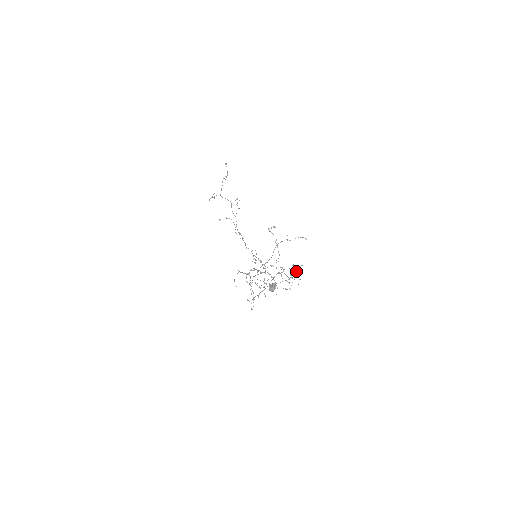
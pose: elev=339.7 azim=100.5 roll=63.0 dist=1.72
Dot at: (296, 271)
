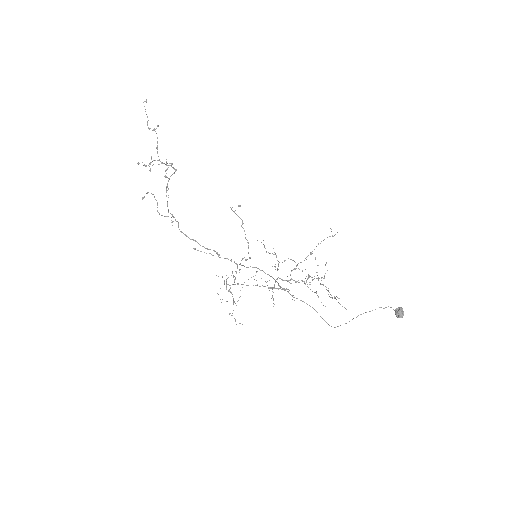
Dot at: occluded
